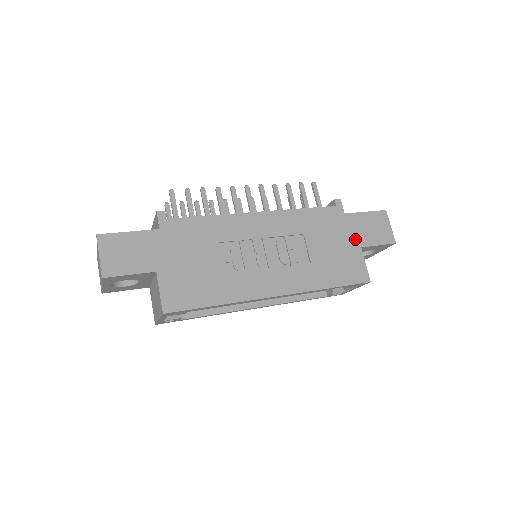
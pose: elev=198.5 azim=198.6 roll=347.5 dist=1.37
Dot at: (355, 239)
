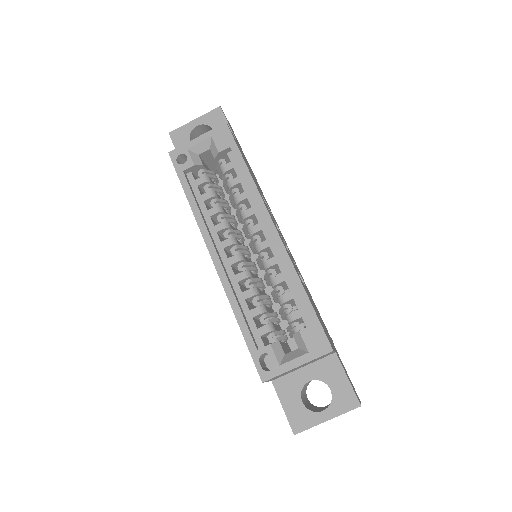
Dot at: occluded
